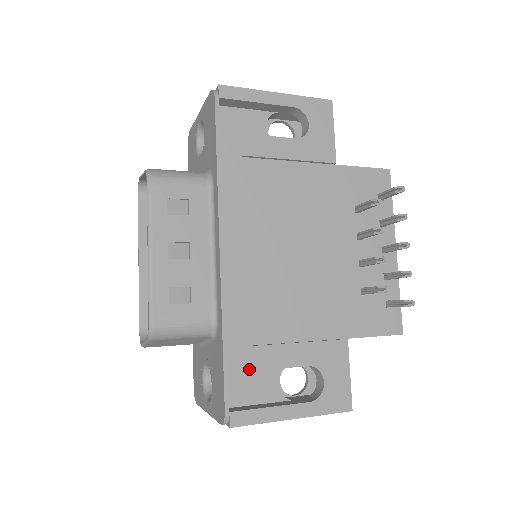
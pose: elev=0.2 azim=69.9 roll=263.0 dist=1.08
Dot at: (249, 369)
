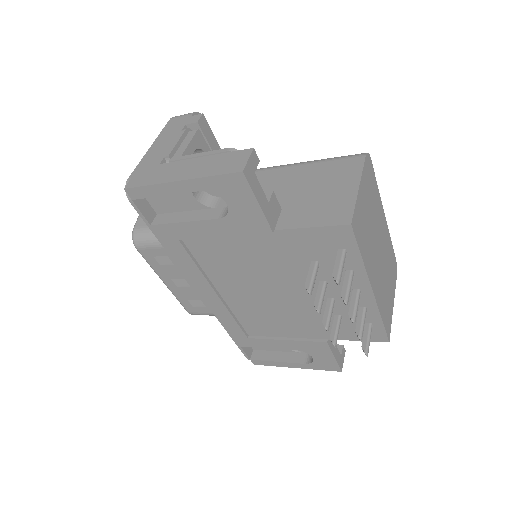
Dot at: (253, 347)
